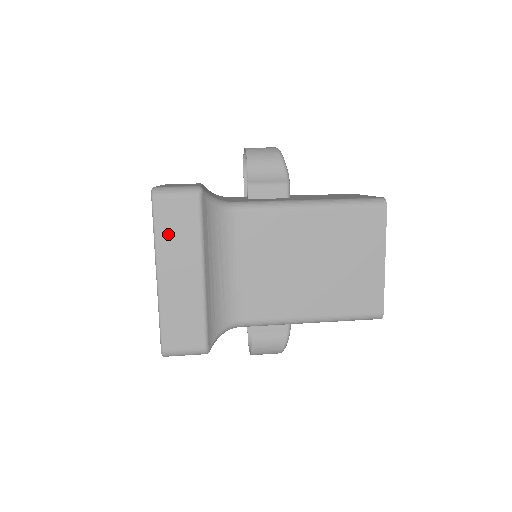
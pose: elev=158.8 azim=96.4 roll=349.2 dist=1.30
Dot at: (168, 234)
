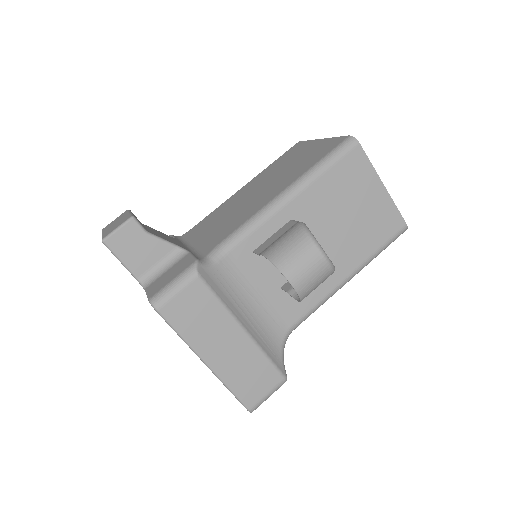
Dot at: occluded
